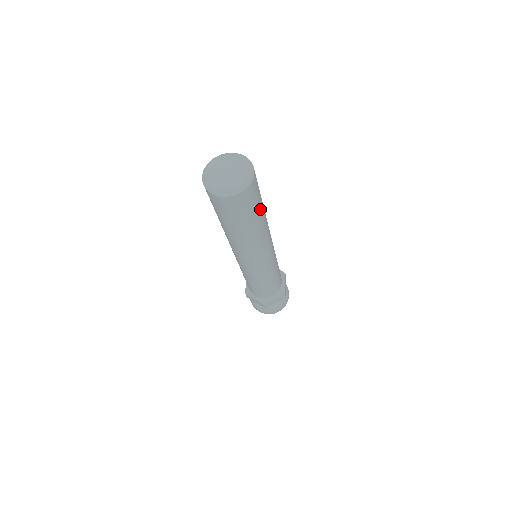
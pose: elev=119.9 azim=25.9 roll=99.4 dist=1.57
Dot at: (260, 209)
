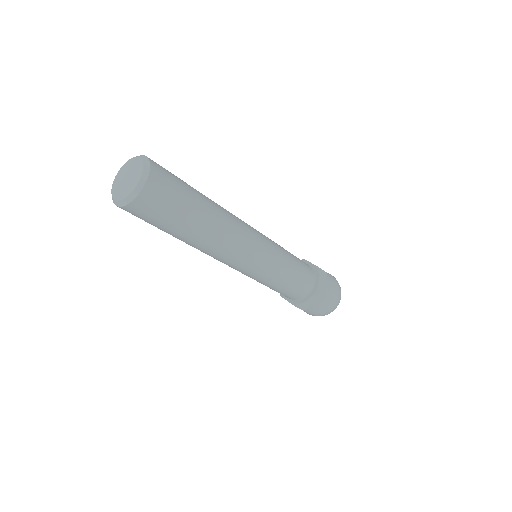
Dot at: (174, 229)
